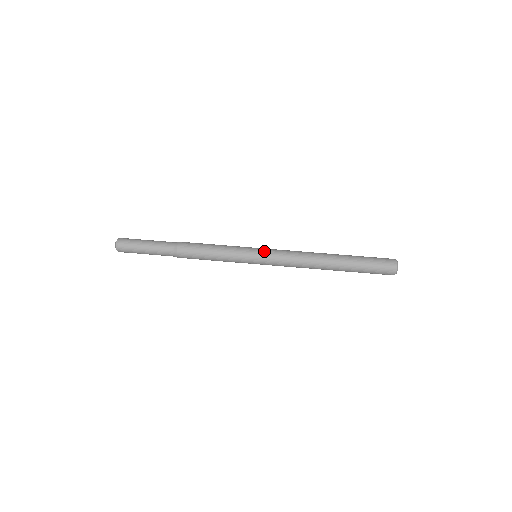
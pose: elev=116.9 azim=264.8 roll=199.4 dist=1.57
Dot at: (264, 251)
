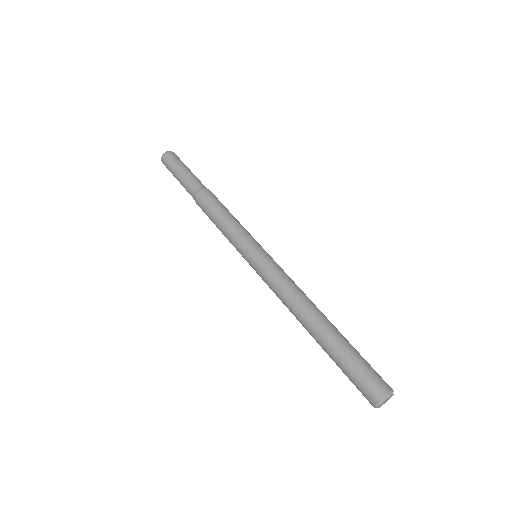
Dot at: (268, 254)
